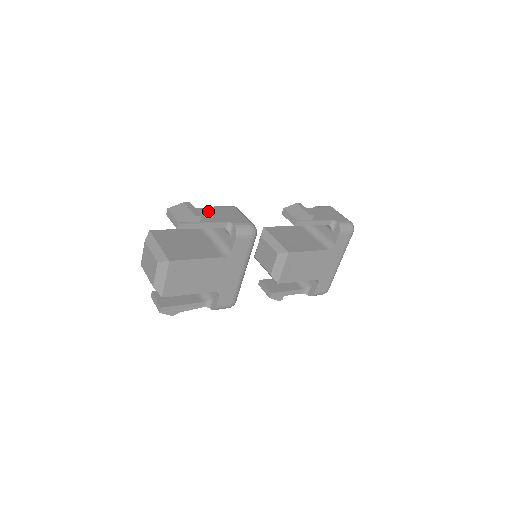
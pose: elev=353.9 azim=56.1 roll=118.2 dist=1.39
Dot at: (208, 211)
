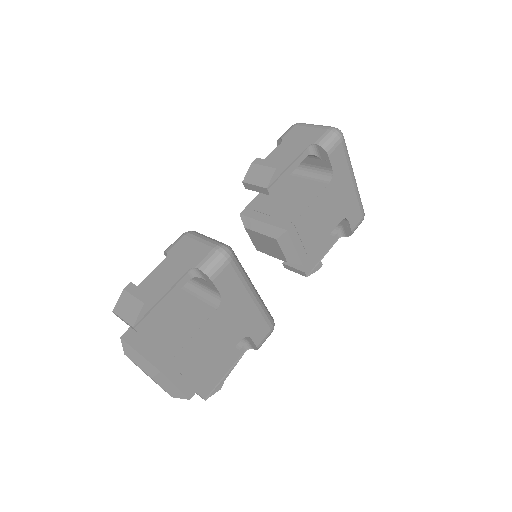
Dot at: (159, 272)
